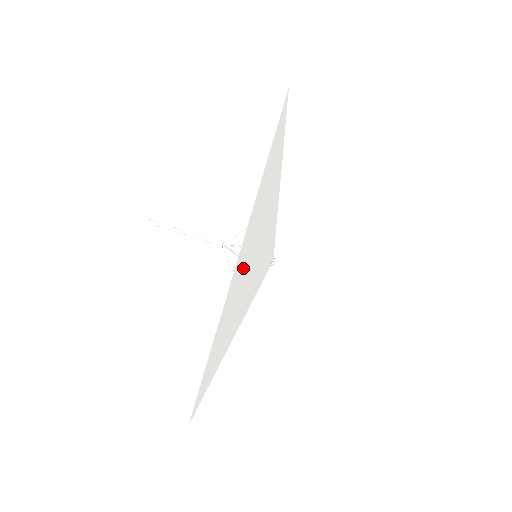
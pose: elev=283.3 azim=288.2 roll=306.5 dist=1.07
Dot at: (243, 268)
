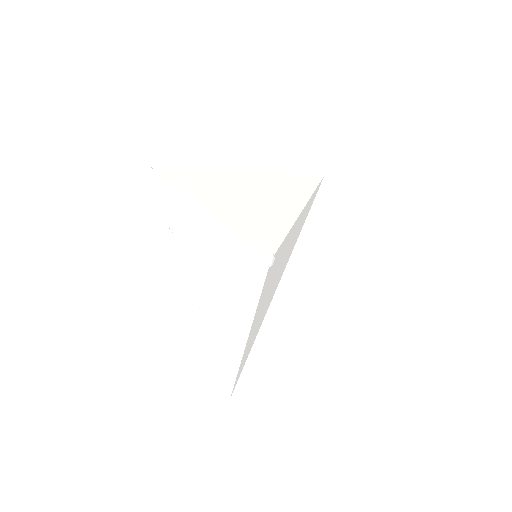
Dot at: (263, 190)
